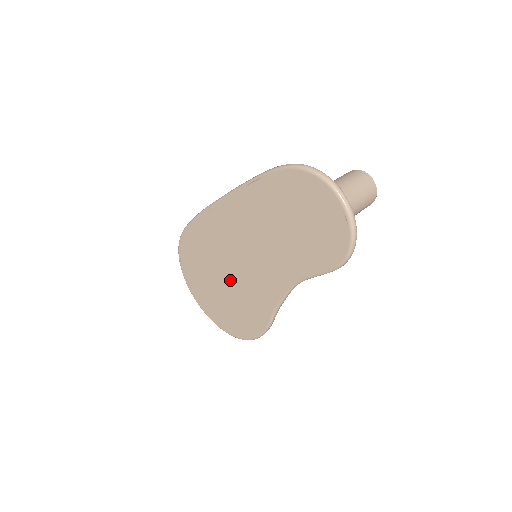
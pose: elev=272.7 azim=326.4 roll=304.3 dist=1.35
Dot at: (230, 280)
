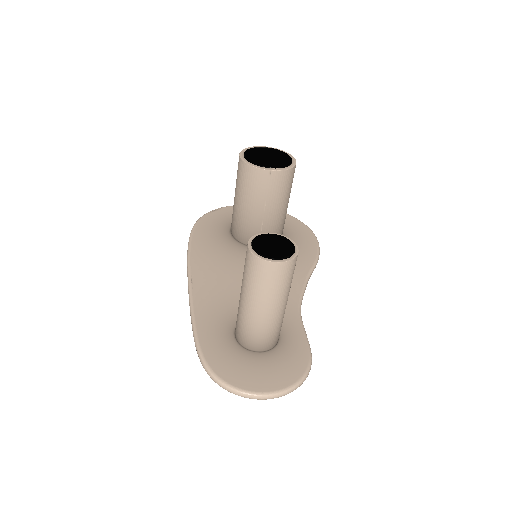
Dot at: occluded
